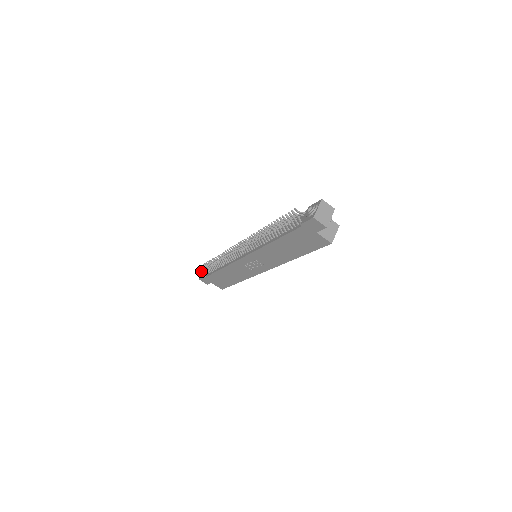
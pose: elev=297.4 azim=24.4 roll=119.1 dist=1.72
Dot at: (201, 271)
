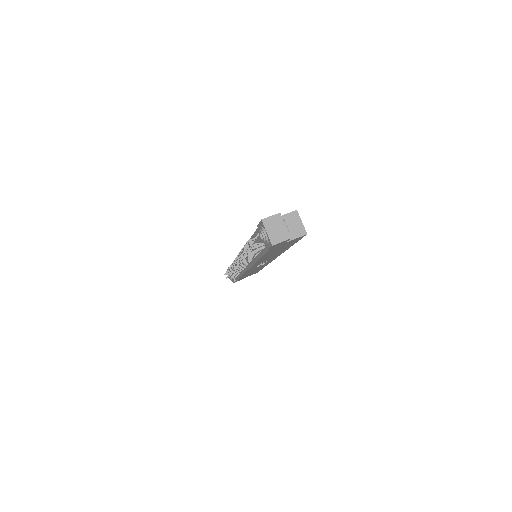
Dot at: occluded
